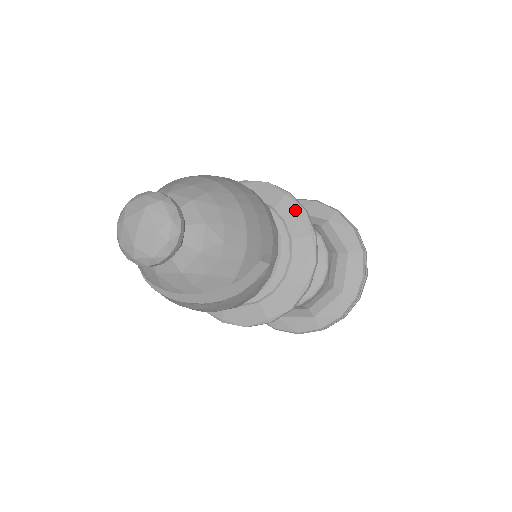
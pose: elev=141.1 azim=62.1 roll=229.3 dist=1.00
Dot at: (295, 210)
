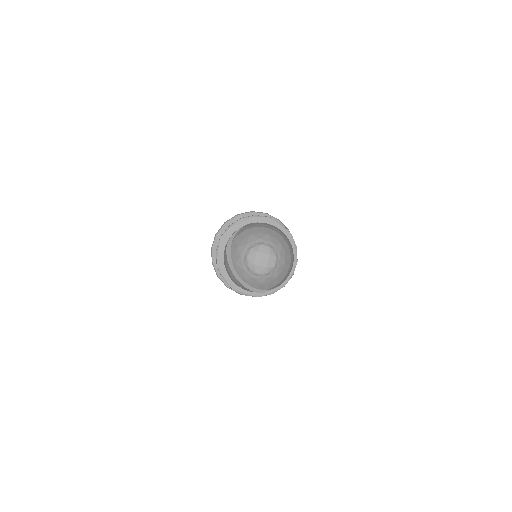
Dot at: (294, 258)
